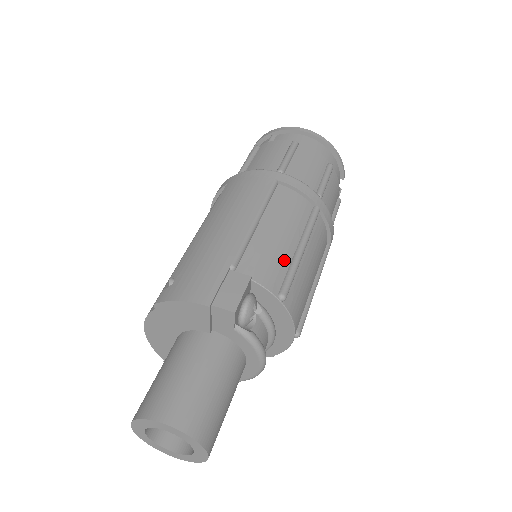
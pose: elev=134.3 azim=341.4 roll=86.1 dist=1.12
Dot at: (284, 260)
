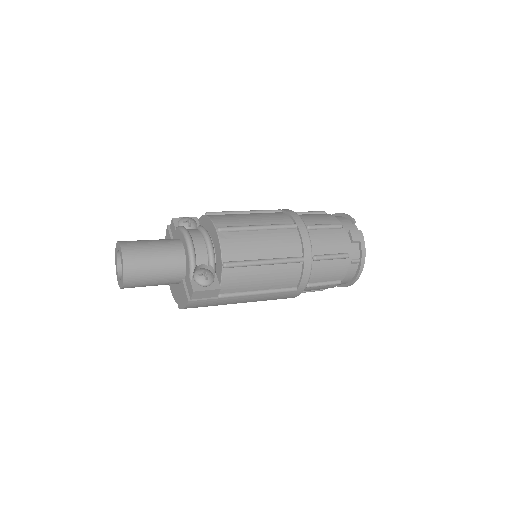
Dot at: occluded
